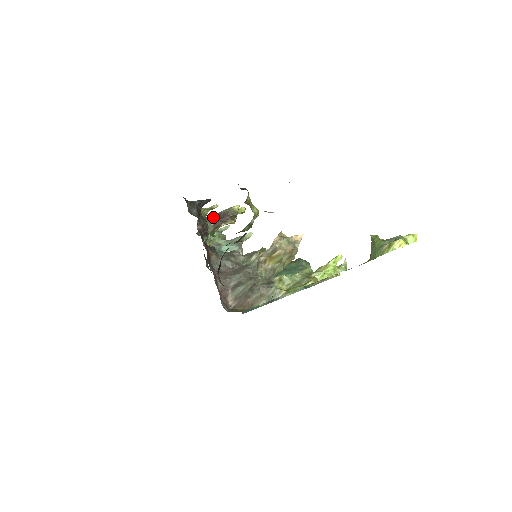
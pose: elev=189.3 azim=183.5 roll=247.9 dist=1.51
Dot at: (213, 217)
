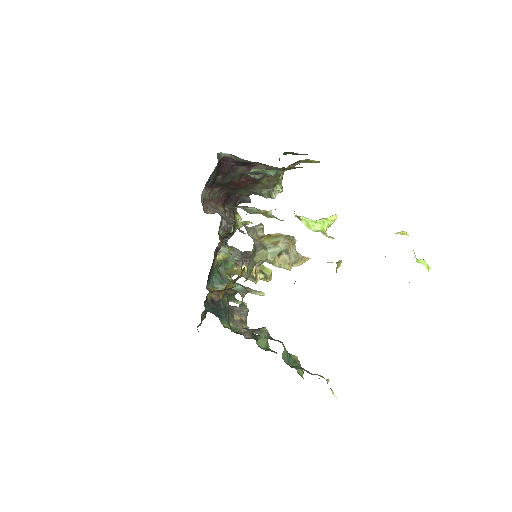
Dot at: (241, 254)
